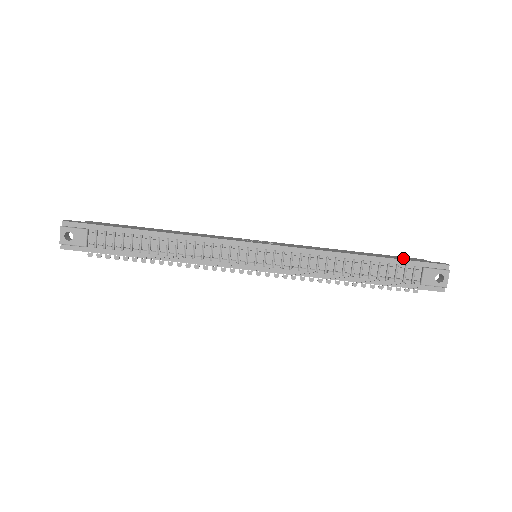
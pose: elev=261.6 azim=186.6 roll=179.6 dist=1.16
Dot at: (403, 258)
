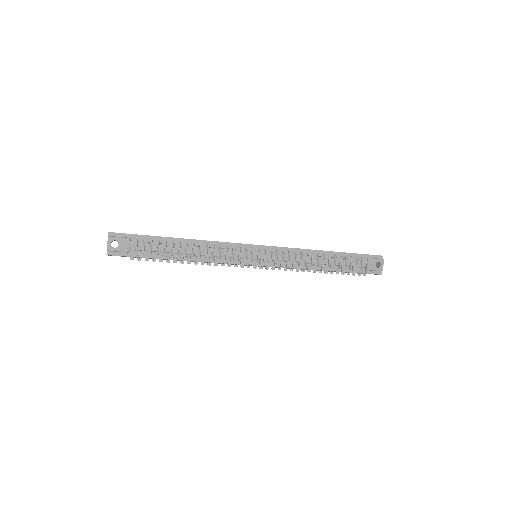
Dot at: occluded
